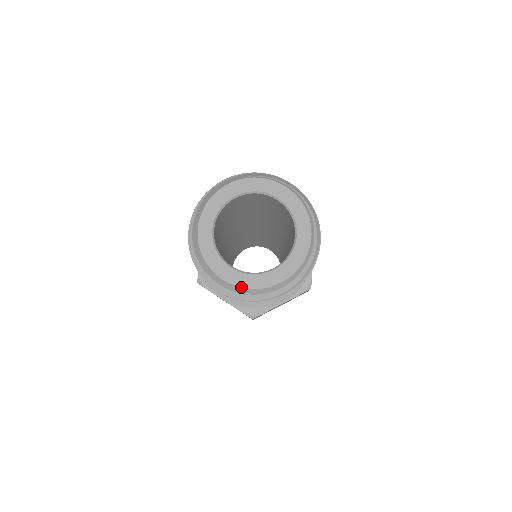
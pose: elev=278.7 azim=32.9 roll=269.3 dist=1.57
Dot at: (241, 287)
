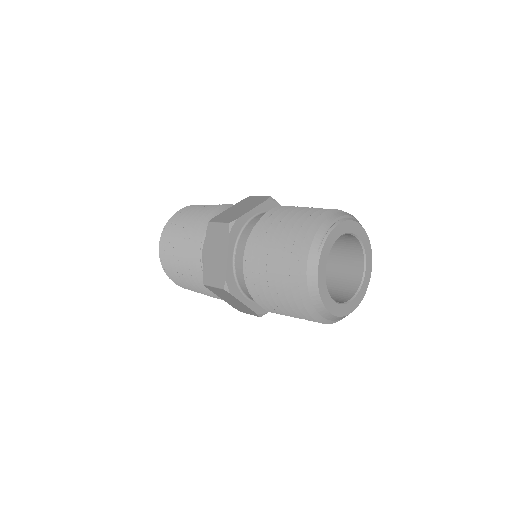
Dot at: occluded
